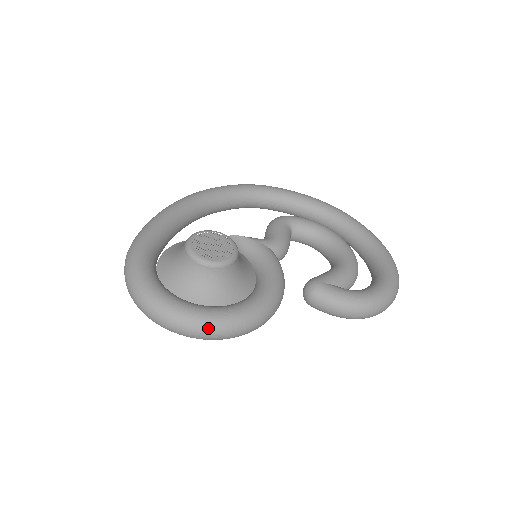
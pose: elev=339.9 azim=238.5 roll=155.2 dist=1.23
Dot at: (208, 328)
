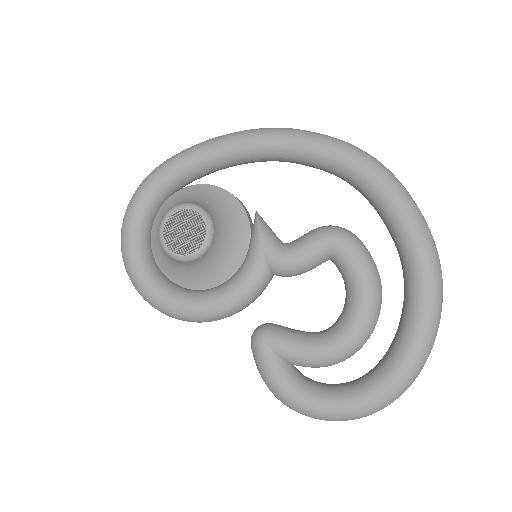
Dot at: (138, 291)
